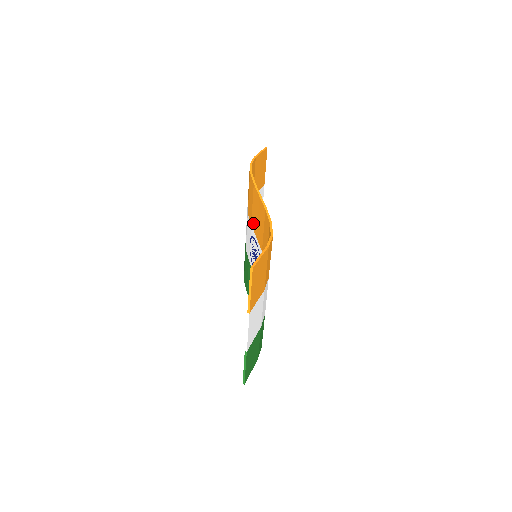
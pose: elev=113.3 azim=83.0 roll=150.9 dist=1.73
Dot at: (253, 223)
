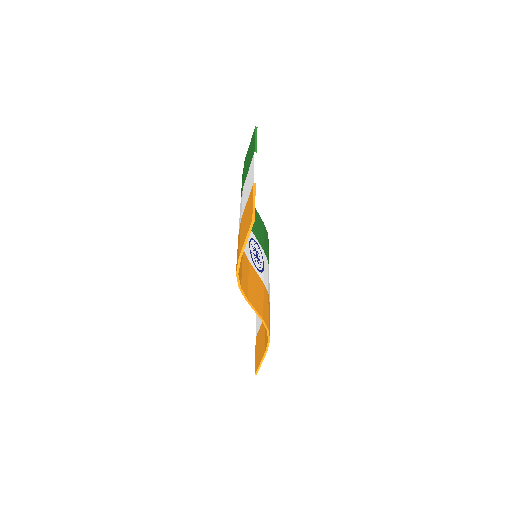
Dot at: occluded
